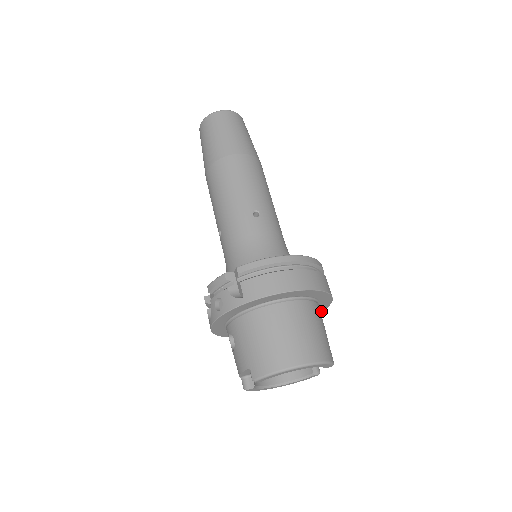
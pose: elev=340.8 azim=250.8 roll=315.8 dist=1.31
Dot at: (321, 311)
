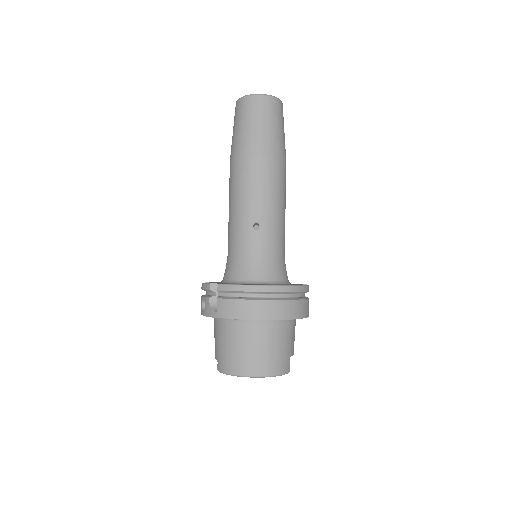
Dot at: occluded
